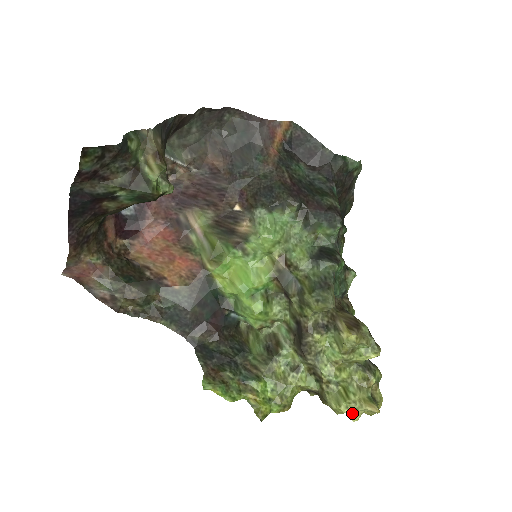
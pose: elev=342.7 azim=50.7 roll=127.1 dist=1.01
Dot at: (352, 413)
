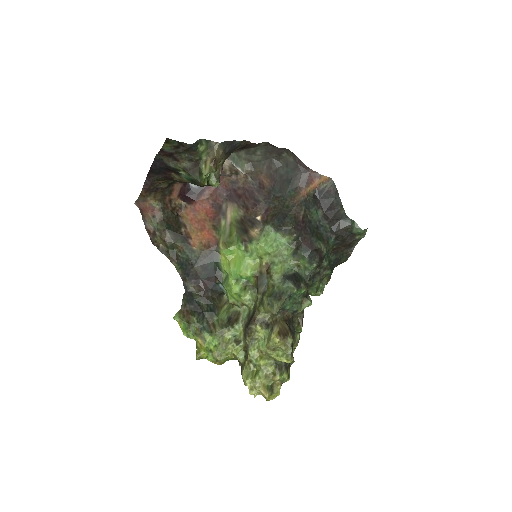
Dot at: (251, 388)
